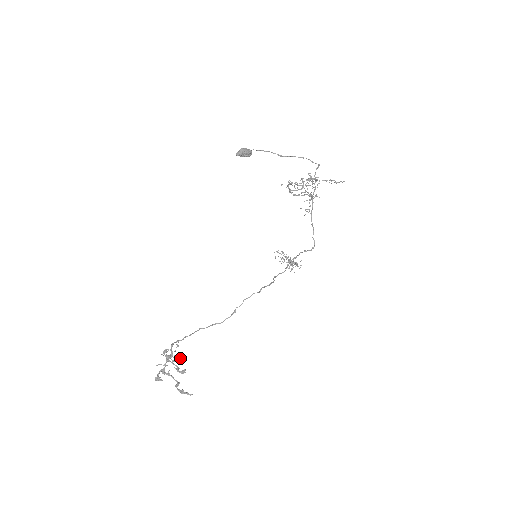
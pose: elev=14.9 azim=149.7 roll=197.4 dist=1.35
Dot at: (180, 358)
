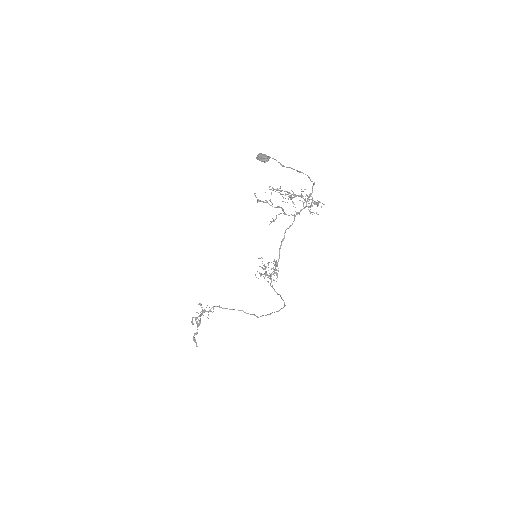
Dot at: occluded
